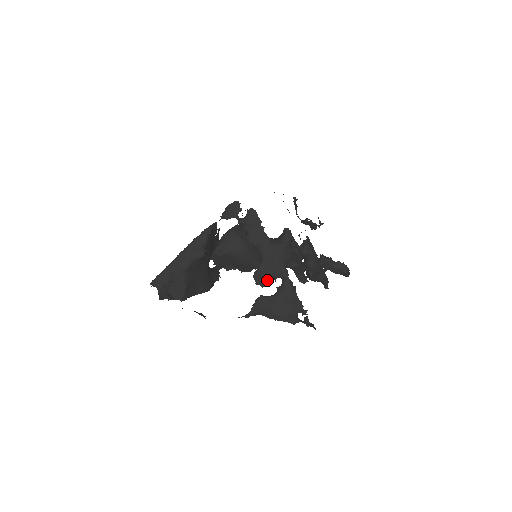
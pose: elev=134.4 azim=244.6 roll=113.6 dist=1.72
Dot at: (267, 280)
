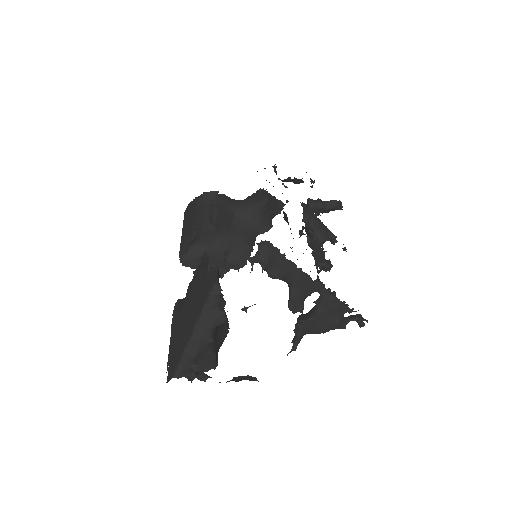
Dot at: (303, 302)
